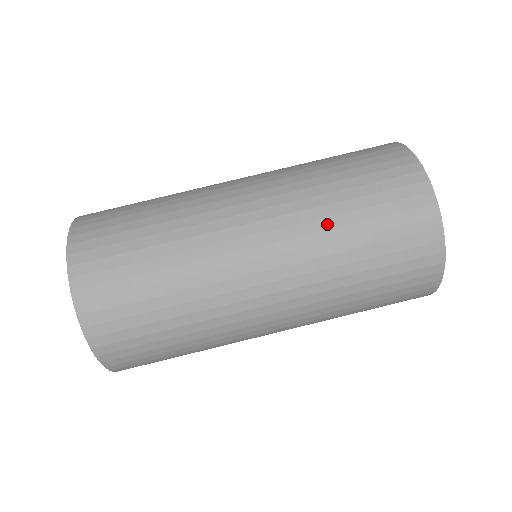
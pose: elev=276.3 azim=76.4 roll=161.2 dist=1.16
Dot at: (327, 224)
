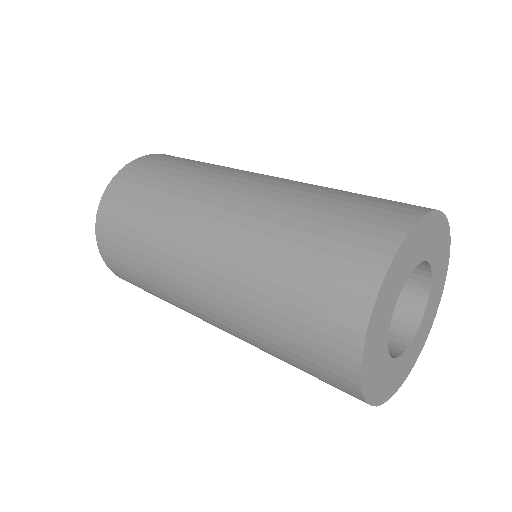
Dot at: occluded
